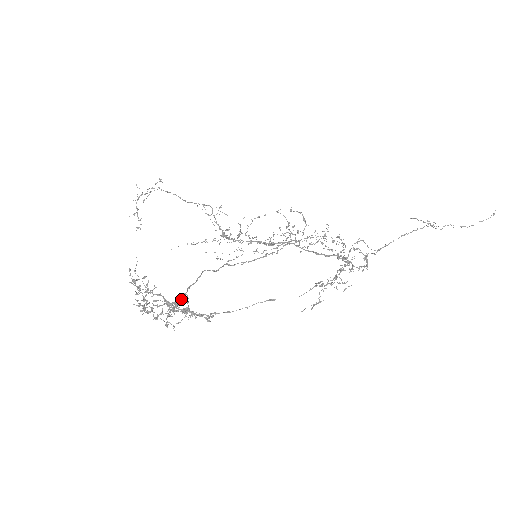
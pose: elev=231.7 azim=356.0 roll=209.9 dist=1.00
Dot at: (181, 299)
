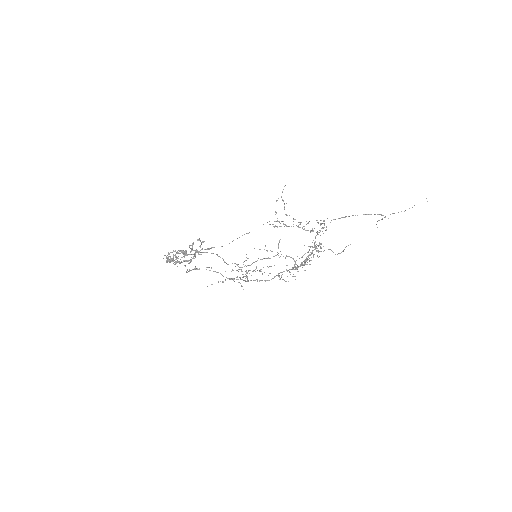
Dot at: (193, 254)
